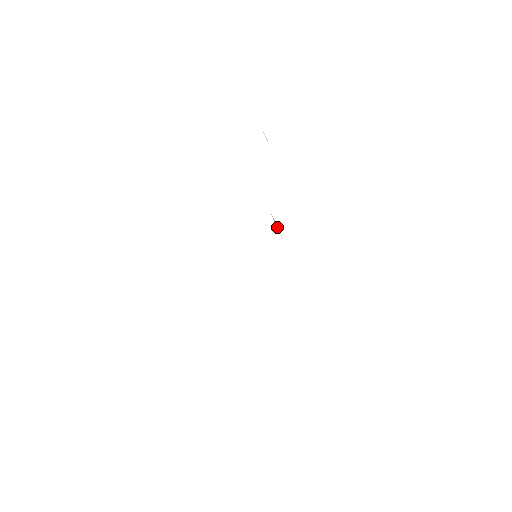
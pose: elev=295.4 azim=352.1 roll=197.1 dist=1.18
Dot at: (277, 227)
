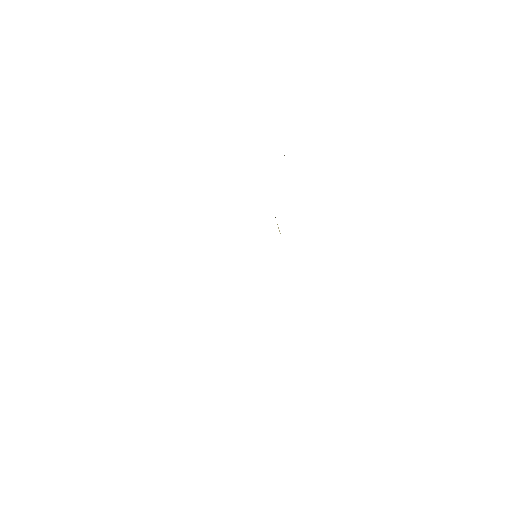
Dot at: (279, 230)
